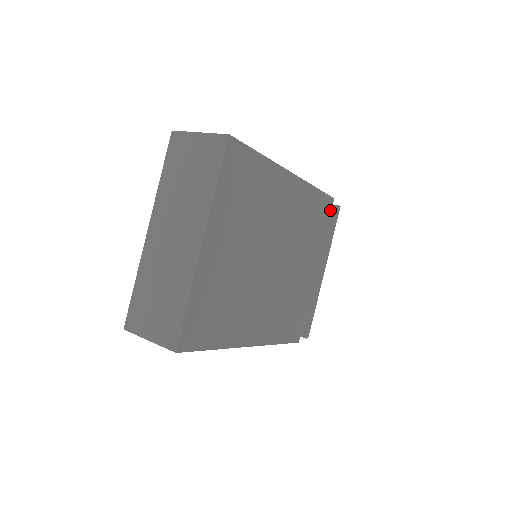
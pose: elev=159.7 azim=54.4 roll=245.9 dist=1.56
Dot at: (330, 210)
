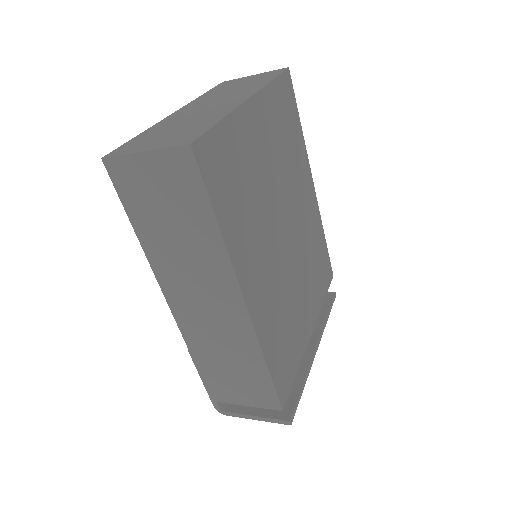
Dot at: (329, 282)
